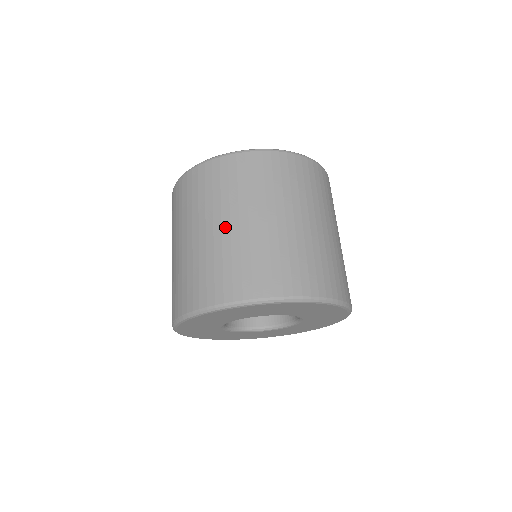
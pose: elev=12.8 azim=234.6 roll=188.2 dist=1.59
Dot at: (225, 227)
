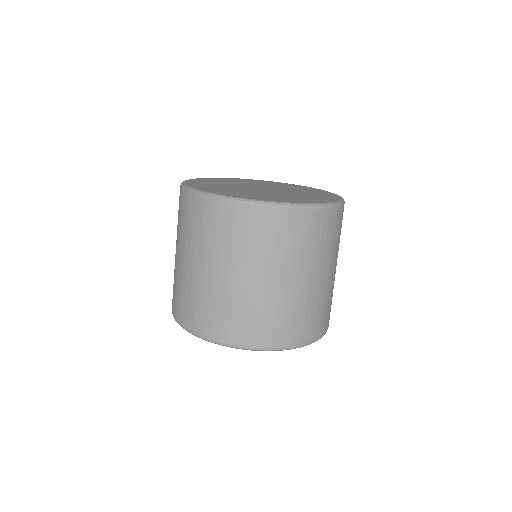
Dot at: (283, 283)
